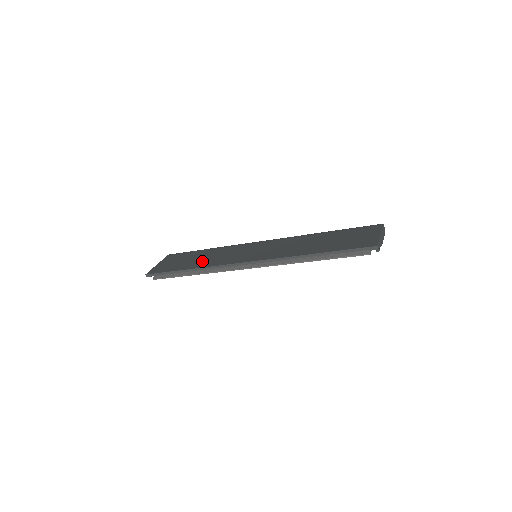
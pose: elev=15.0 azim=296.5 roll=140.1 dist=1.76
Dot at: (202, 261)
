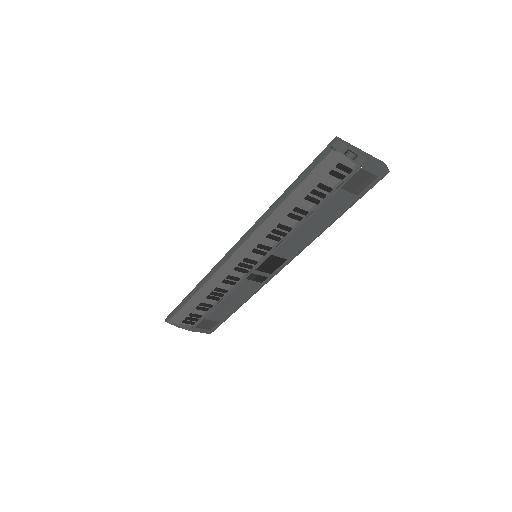
Dot at: occluded
